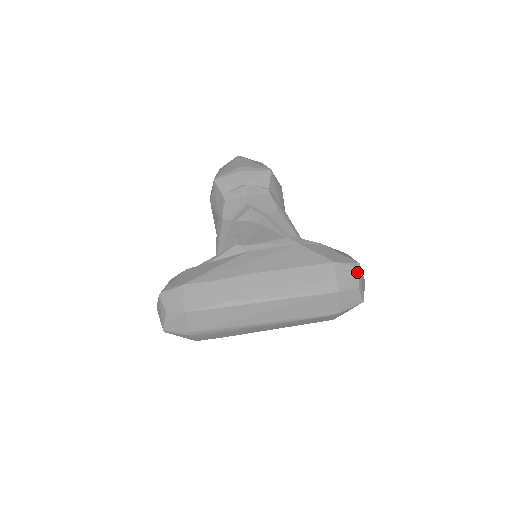
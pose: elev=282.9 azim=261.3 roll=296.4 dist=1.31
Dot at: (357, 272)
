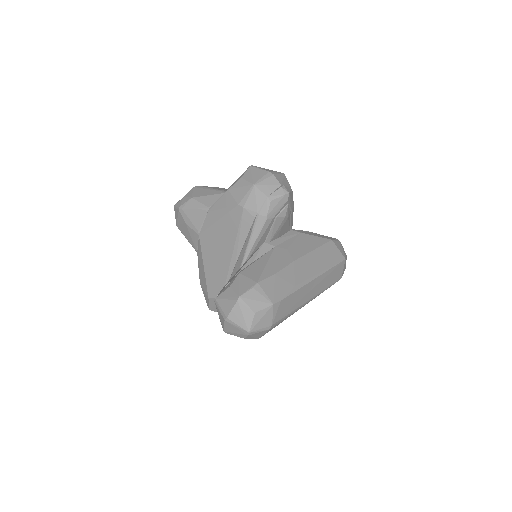
Dot at: occluded
